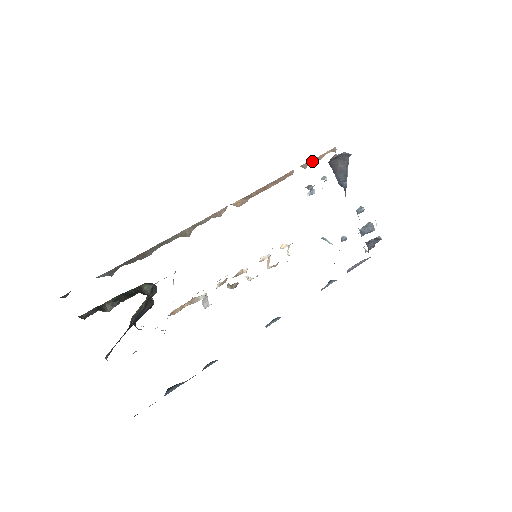
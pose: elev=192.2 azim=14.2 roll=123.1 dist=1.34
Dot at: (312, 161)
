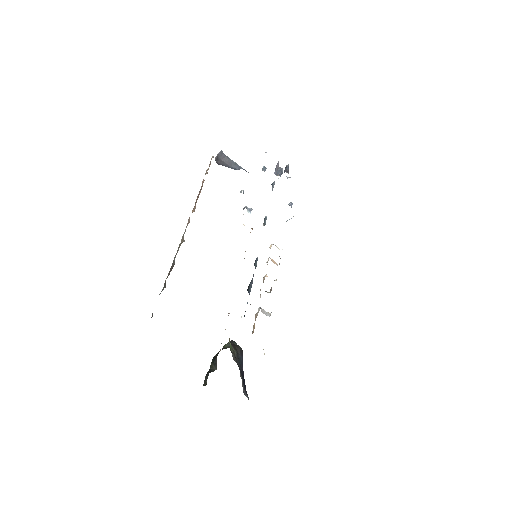
Dot at: (208, 169)
